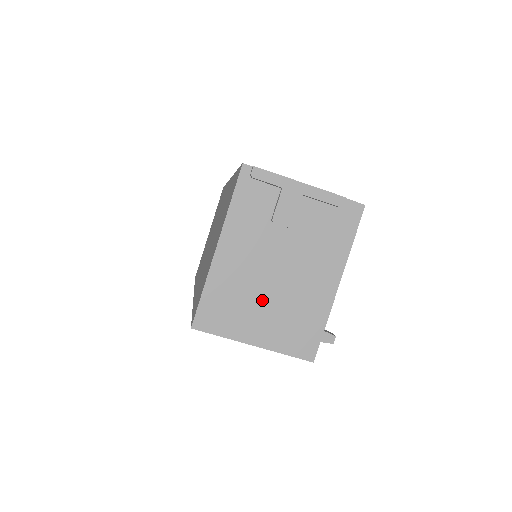
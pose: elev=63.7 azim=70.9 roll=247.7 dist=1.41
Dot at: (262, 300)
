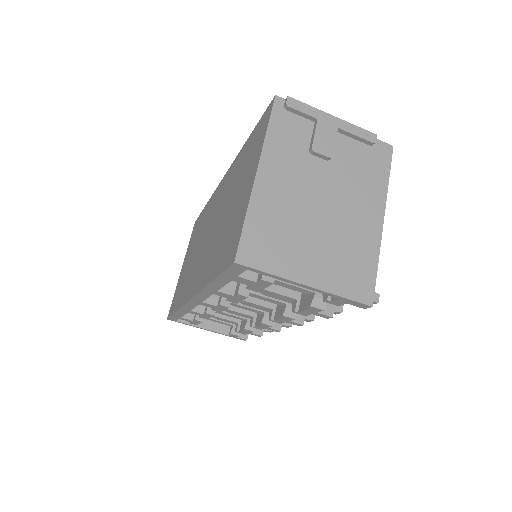
Dot at: (309, 233)
